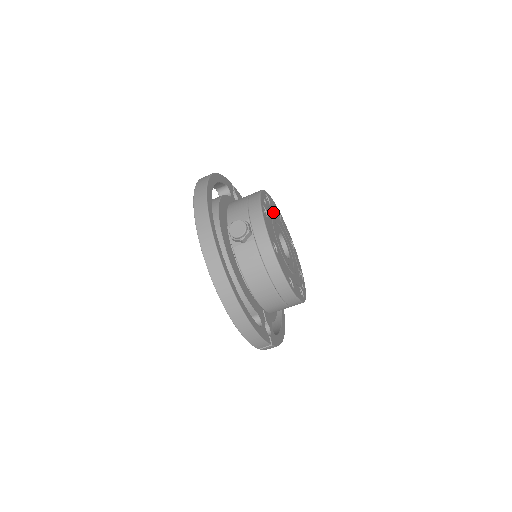
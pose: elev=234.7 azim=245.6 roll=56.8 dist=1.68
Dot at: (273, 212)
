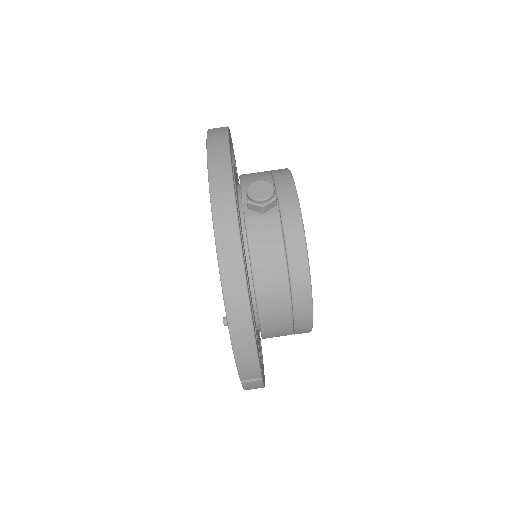
Dot at: occluded
